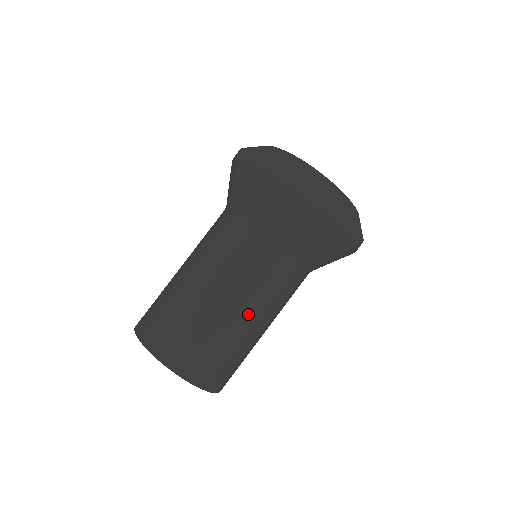
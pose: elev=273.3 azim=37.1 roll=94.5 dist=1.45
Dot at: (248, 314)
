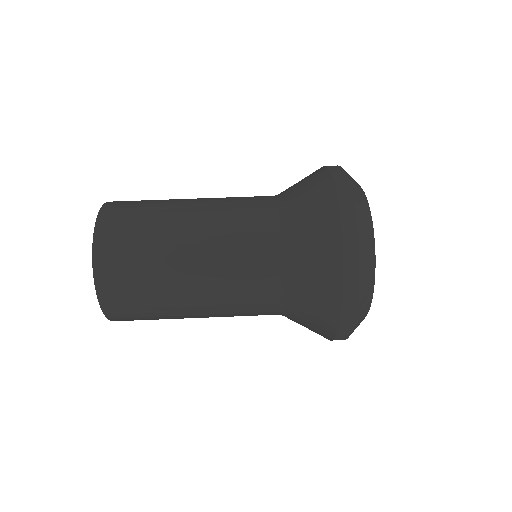
Dot at: (202, 315)
